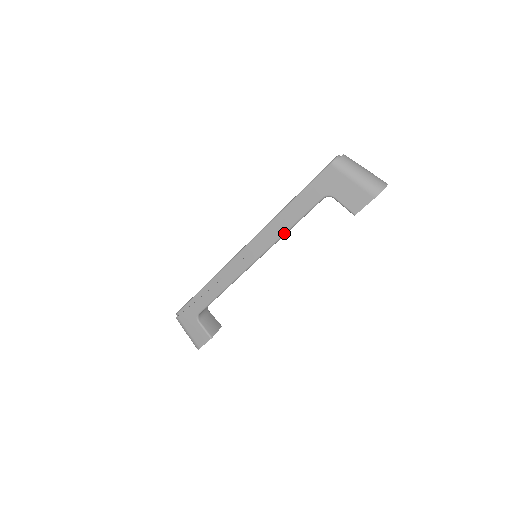
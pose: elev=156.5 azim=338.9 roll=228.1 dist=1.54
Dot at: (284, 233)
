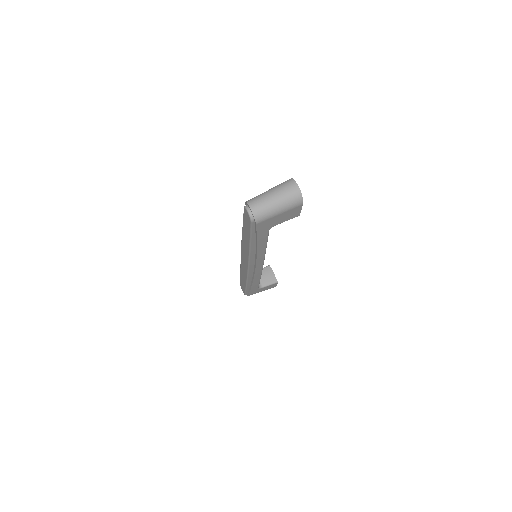
Dot at: (265, 251)
